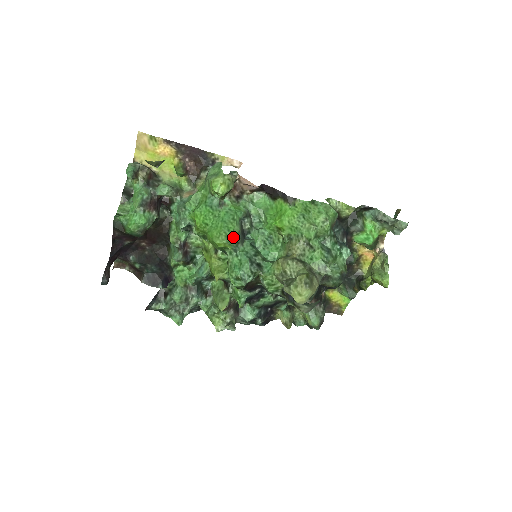
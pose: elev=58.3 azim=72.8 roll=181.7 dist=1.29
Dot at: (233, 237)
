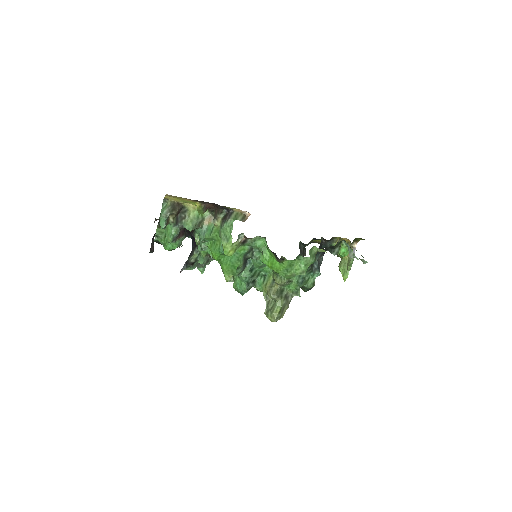
Dot at: (237, 271)
